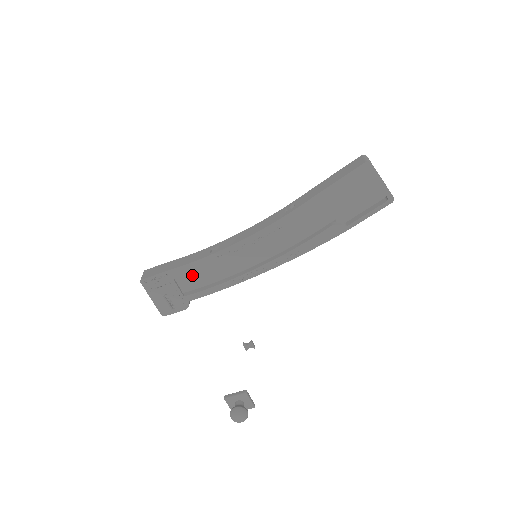
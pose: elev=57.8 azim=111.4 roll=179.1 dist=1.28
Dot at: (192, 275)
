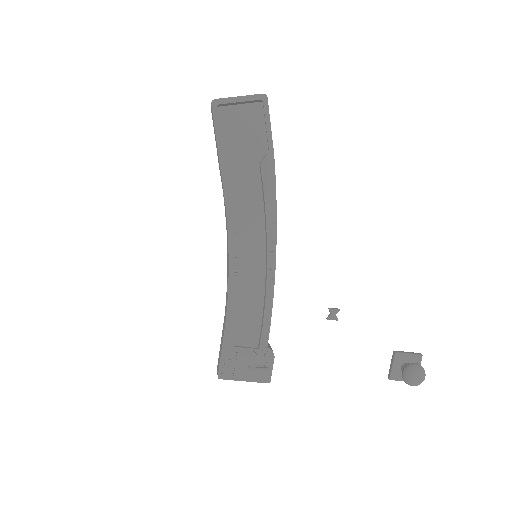
Dot at: (245, 328)
